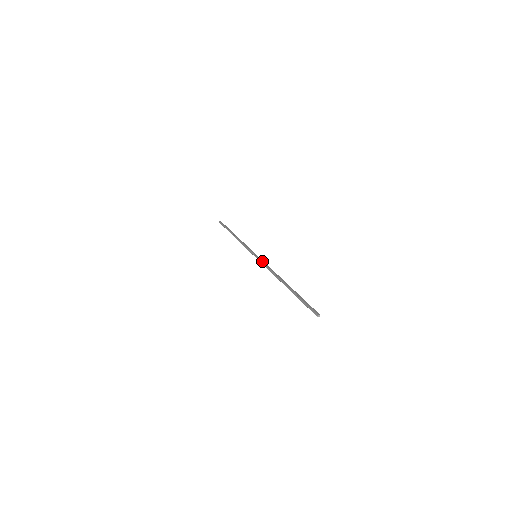
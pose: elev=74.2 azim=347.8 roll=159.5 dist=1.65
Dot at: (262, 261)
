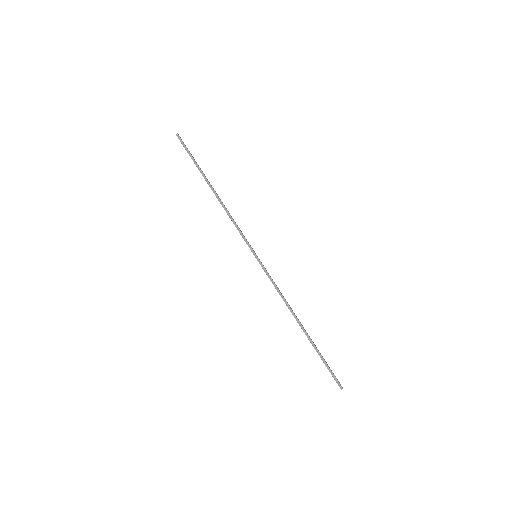
Dot at: (268, 273)
